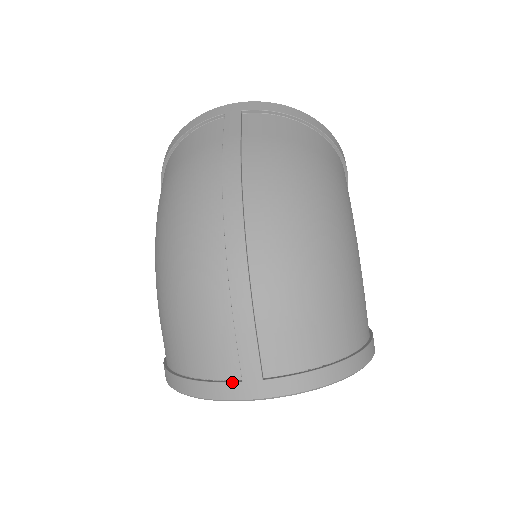
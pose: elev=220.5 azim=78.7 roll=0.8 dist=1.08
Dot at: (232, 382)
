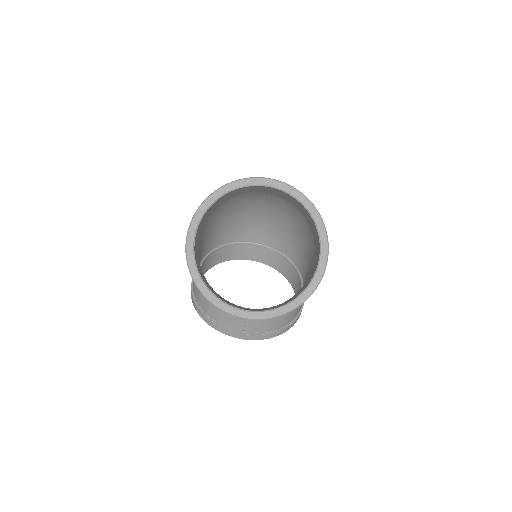
Dot at: occluded
